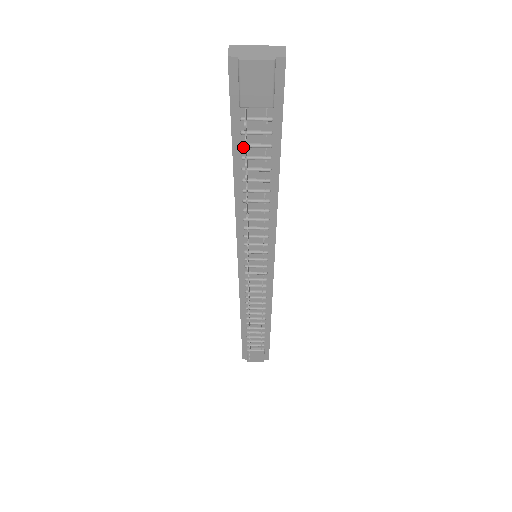
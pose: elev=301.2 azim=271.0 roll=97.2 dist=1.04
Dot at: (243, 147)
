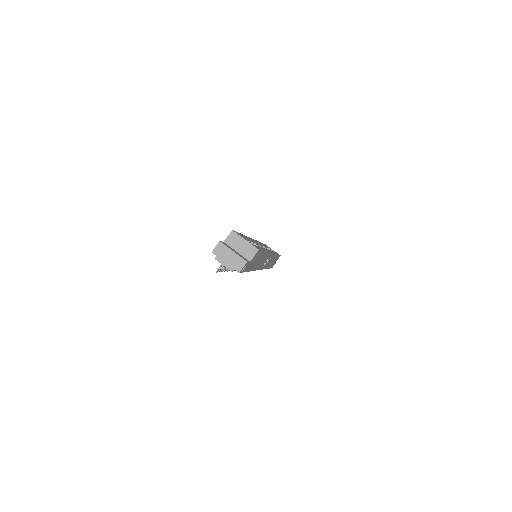
Dot at: occluded
